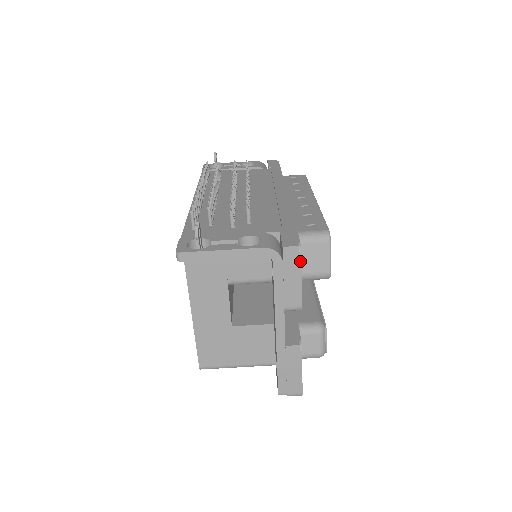
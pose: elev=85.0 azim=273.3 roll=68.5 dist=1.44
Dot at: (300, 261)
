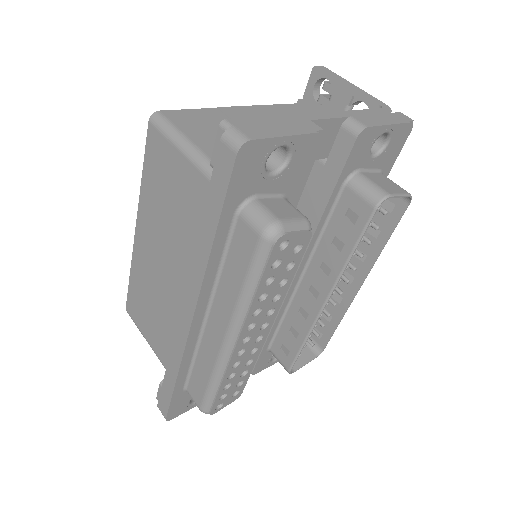
Dot at: (404, 122)
